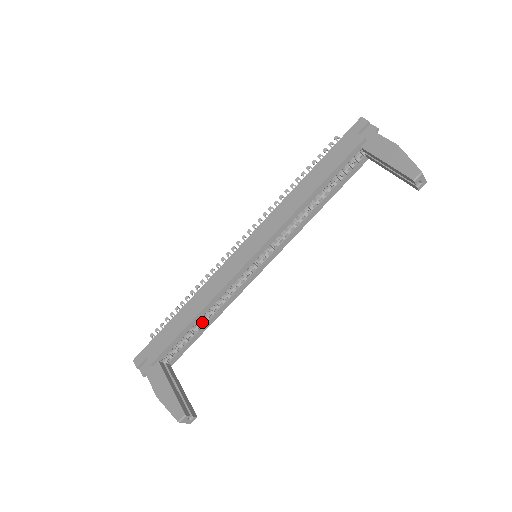
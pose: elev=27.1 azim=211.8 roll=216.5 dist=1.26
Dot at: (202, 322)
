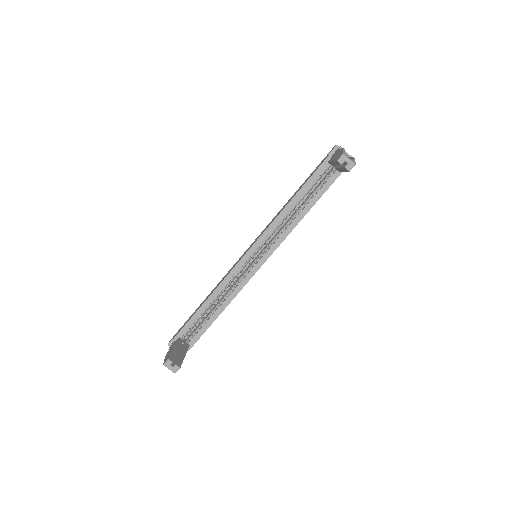
Dot at: (214, 309)
